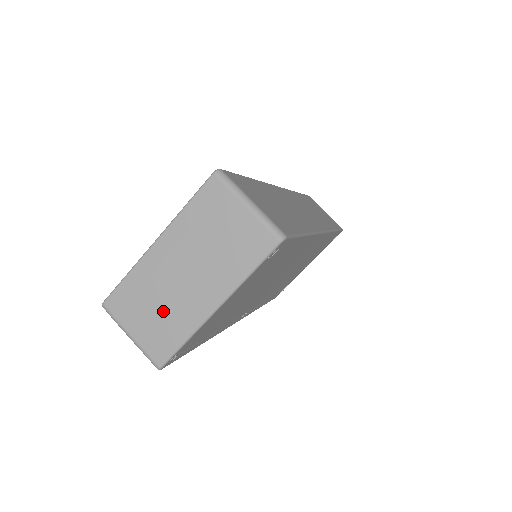
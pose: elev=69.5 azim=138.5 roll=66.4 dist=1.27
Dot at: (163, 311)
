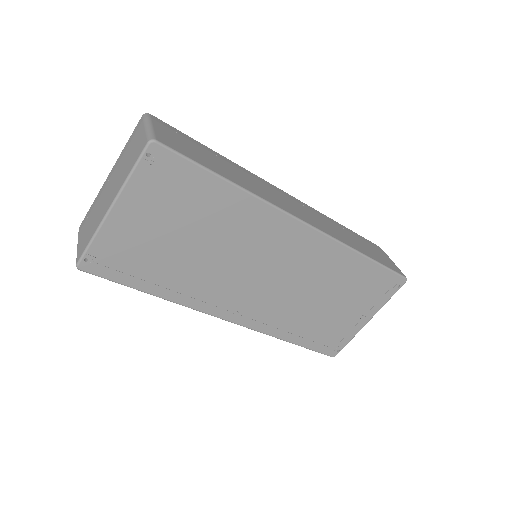
Dot at: (93, 220)
